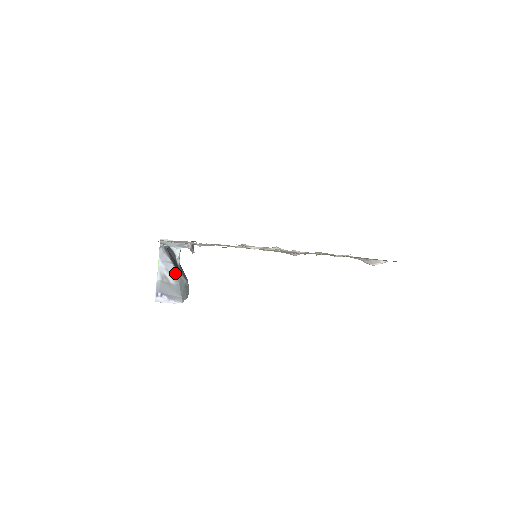
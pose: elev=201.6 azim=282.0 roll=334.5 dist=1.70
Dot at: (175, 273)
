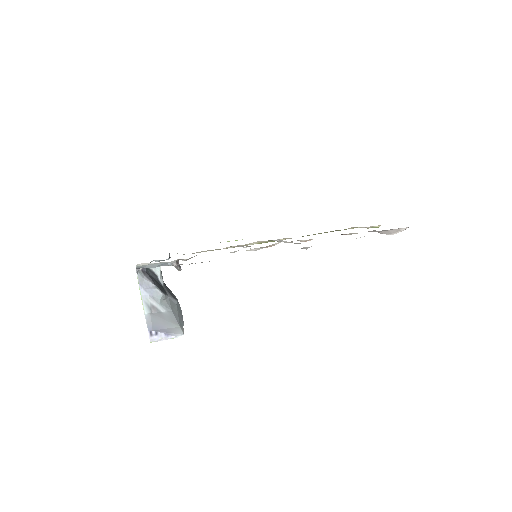
Dot at: (163, 298)
